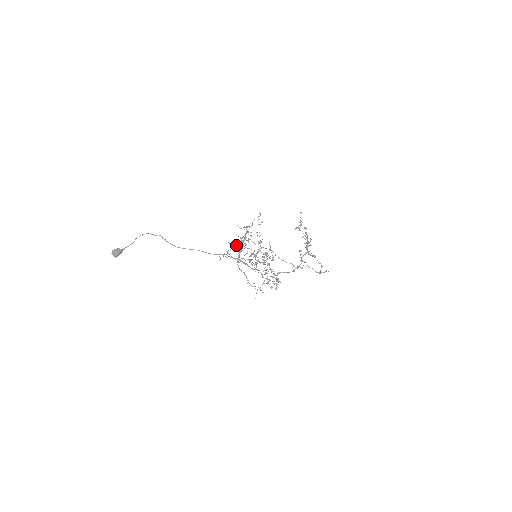
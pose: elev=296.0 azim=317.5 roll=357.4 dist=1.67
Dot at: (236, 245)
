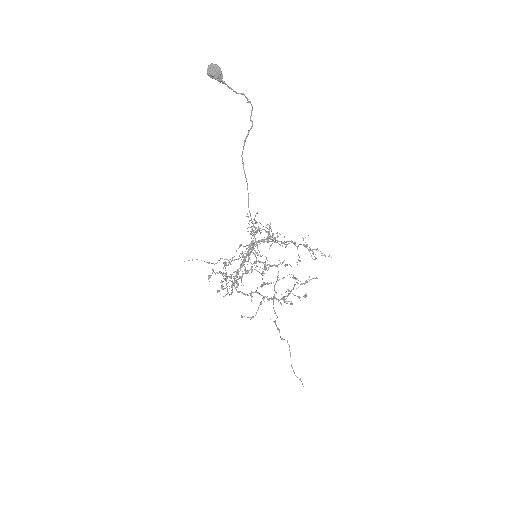
Dot at: occluded
